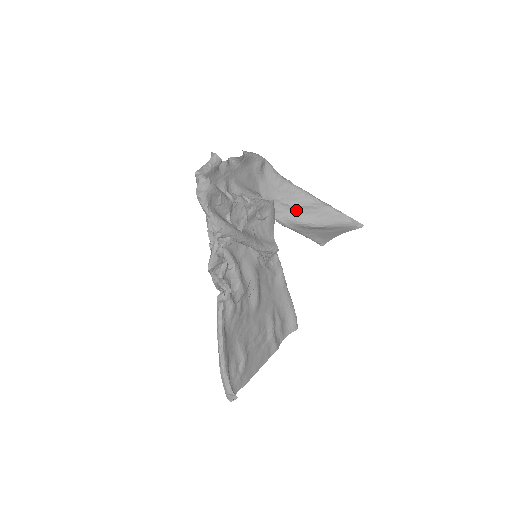
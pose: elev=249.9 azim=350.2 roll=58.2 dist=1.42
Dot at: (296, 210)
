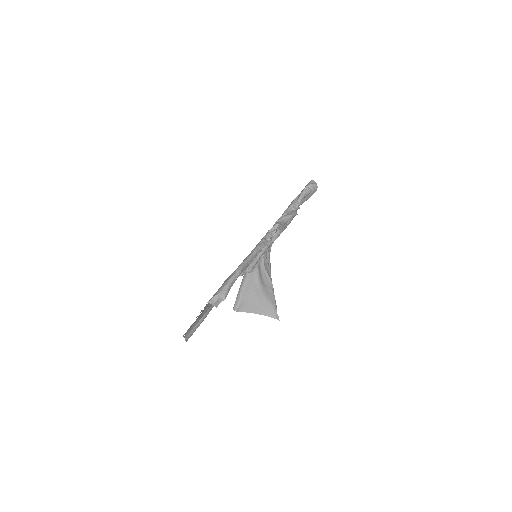
Dot at: (263, 270)
